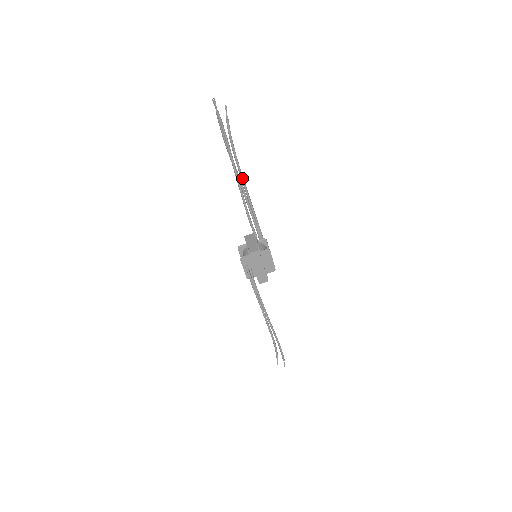
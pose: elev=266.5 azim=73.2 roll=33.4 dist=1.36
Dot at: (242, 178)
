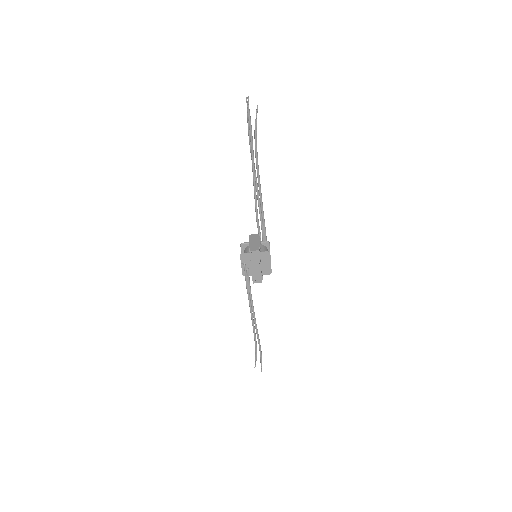
Dot at: (259, 178)
